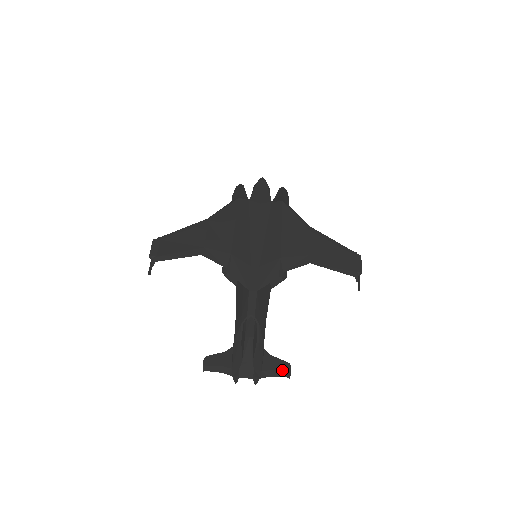
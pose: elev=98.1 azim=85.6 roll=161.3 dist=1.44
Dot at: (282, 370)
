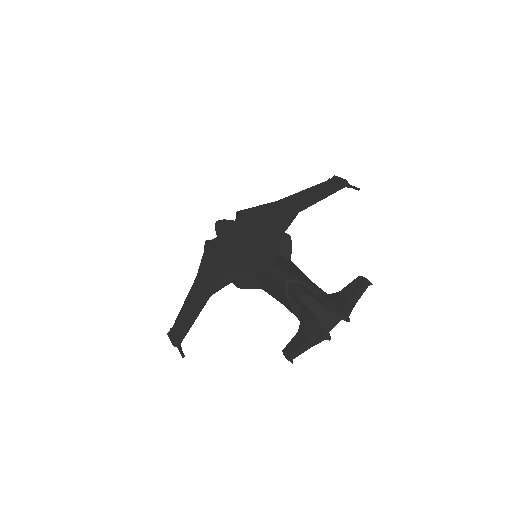
Dot at: (359, 287)
